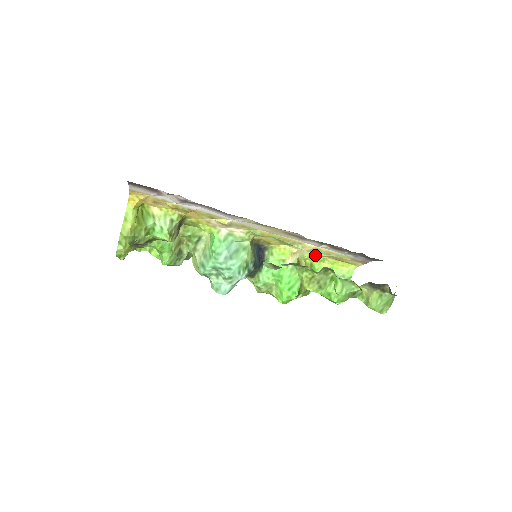
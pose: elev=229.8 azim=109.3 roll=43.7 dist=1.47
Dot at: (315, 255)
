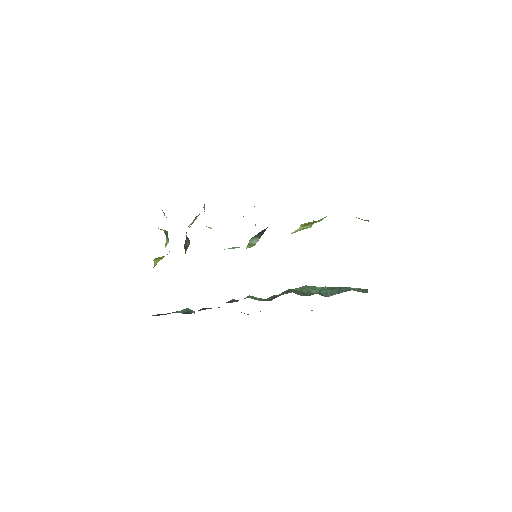
Dot at: occluded
